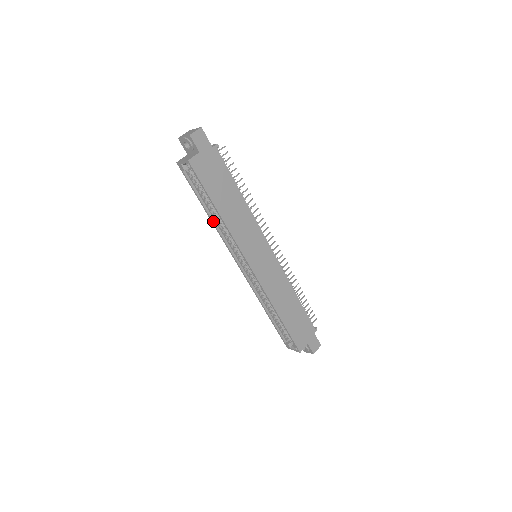
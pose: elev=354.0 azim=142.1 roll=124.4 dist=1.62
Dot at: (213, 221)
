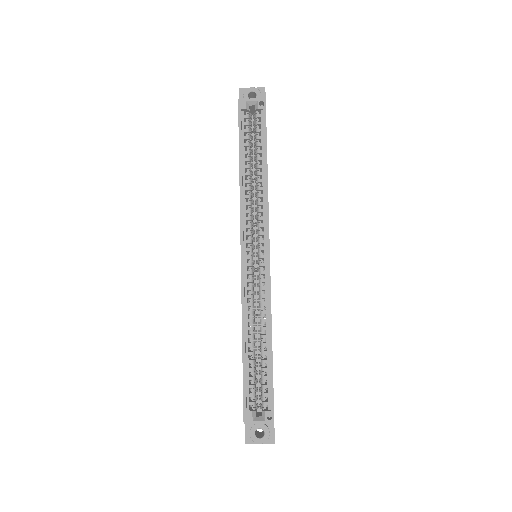
Dot at: (242, 180)
